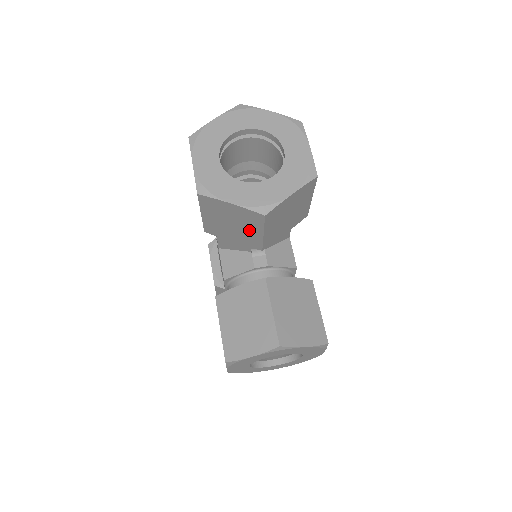
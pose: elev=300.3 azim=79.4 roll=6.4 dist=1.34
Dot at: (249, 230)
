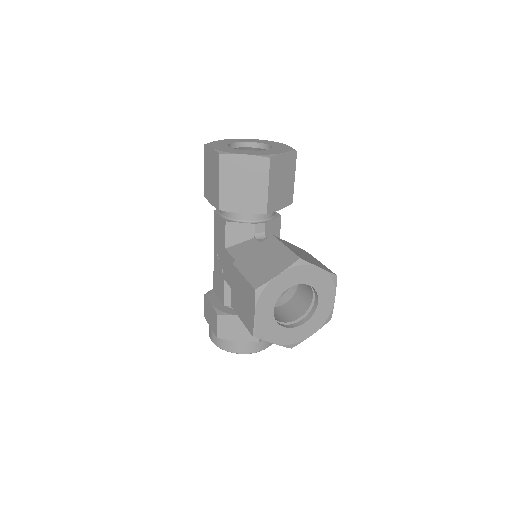
Dot at: (257, 186)
